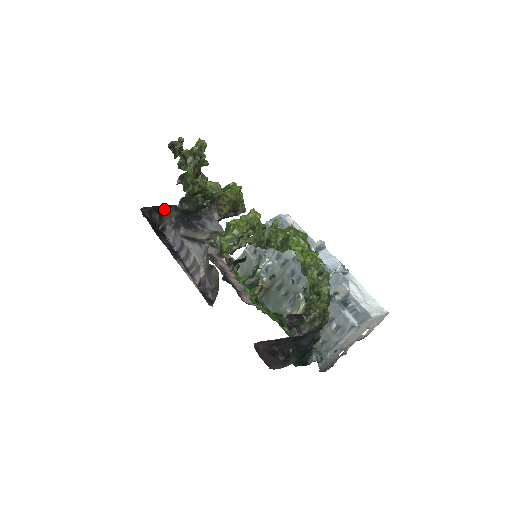
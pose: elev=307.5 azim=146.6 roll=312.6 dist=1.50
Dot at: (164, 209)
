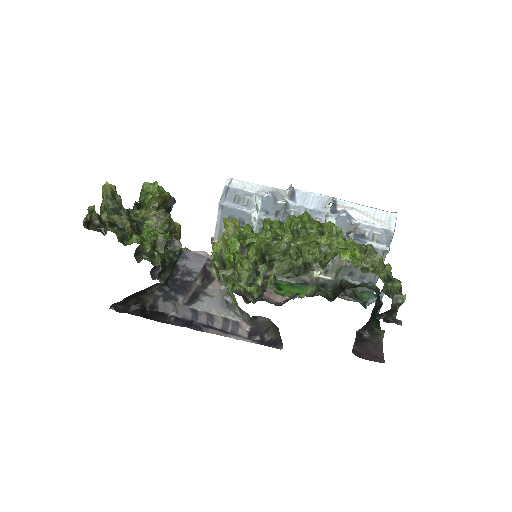
Dot at: (141, 293)
